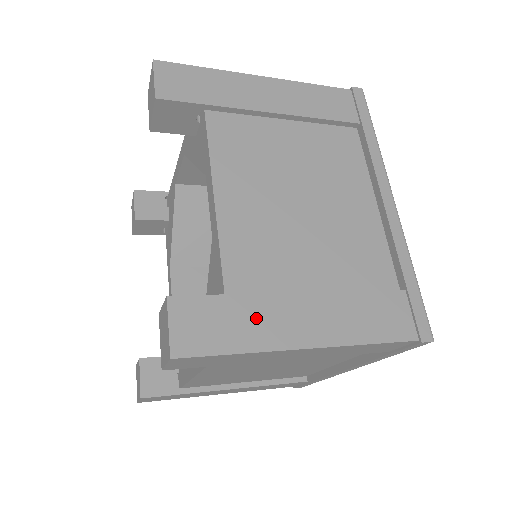
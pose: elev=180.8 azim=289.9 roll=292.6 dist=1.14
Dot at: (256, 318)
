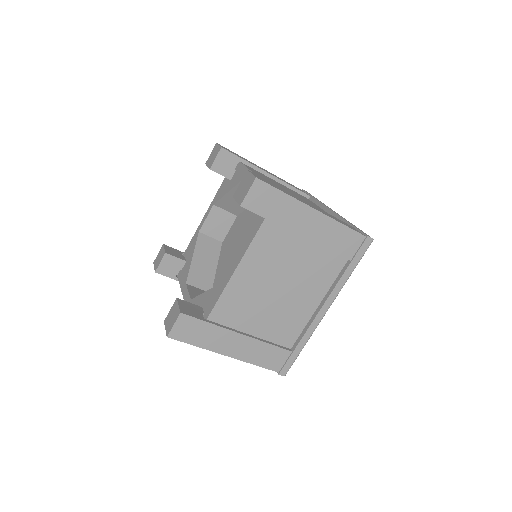
Dot at: (288, 193)
